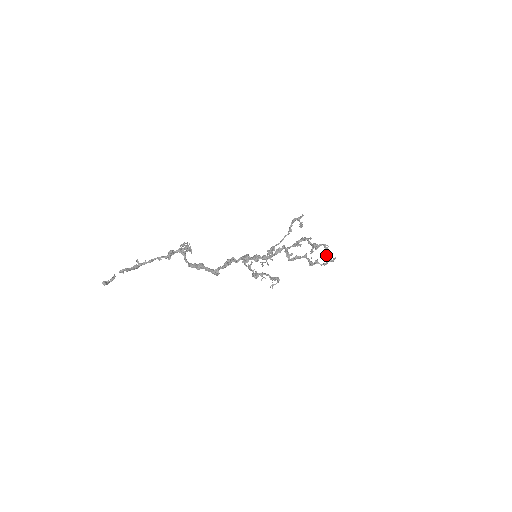
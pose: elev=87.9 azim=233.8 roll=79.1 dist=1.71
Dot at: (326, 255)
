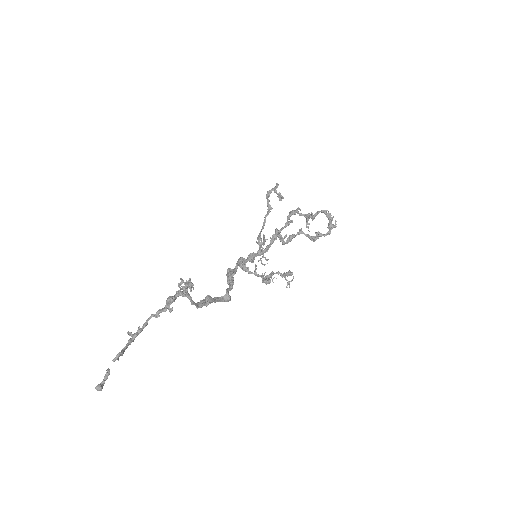
Dot at: (331, 223)
